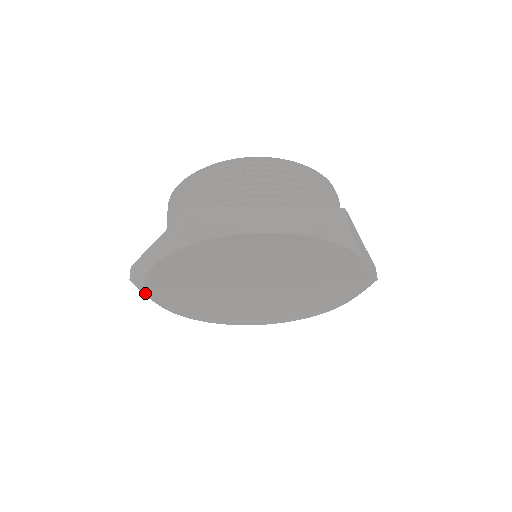
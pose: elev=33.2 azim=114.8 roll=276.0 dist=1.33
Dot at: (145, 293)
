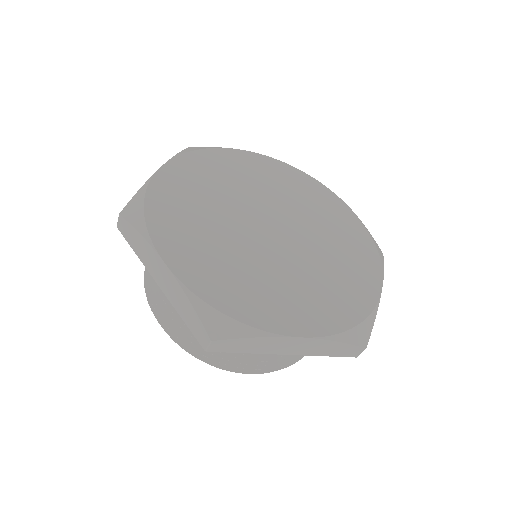
Dot at: (186, 151)
